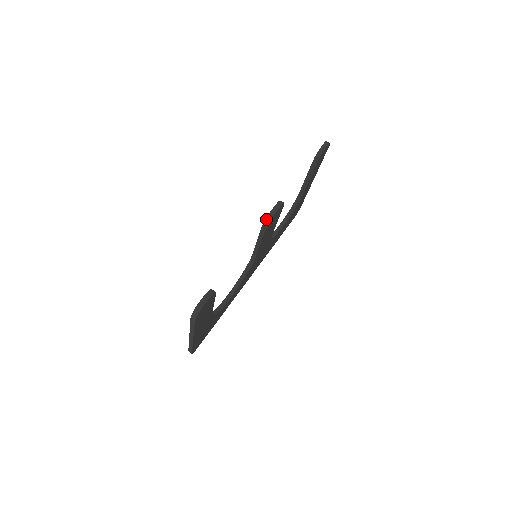
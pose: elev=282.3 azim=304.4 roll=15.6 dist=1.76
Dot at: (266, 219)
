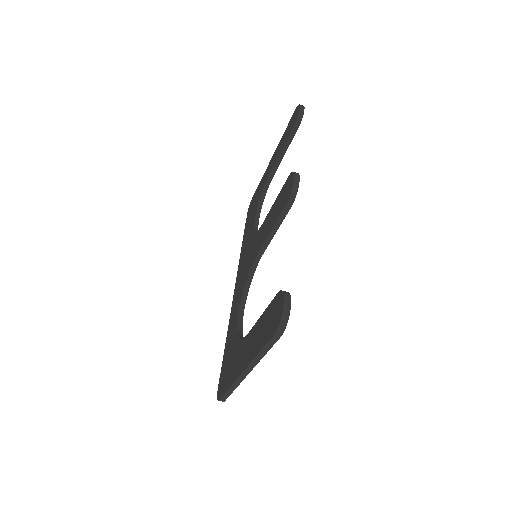
Dot at: (291, 194)
